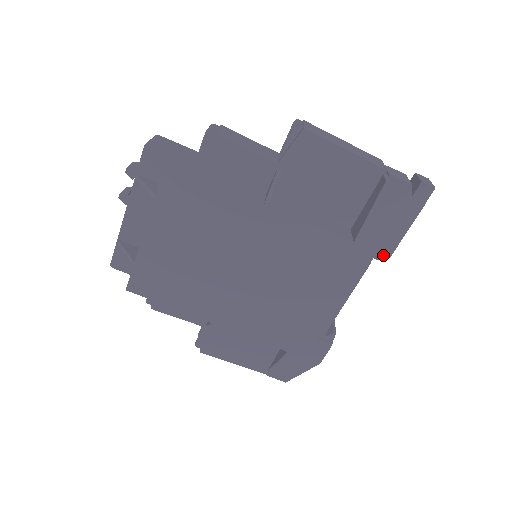
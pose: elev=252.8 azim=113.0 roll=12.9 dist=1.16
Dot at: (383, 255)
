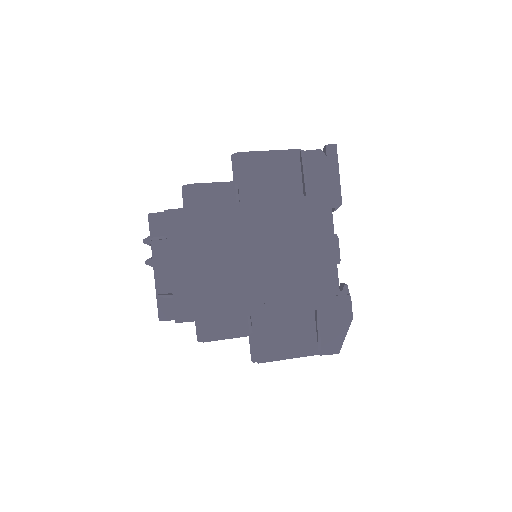
Dot at: (336, 204)
